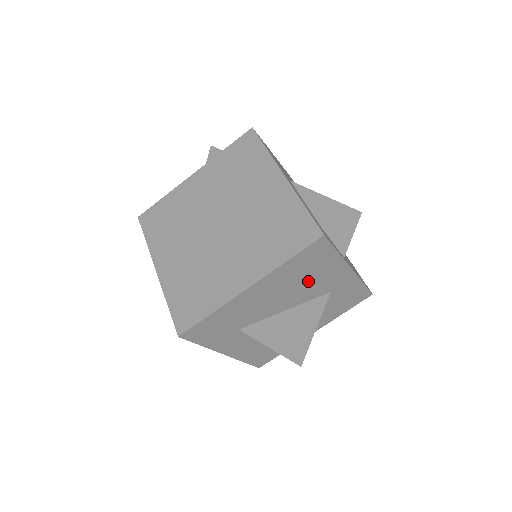
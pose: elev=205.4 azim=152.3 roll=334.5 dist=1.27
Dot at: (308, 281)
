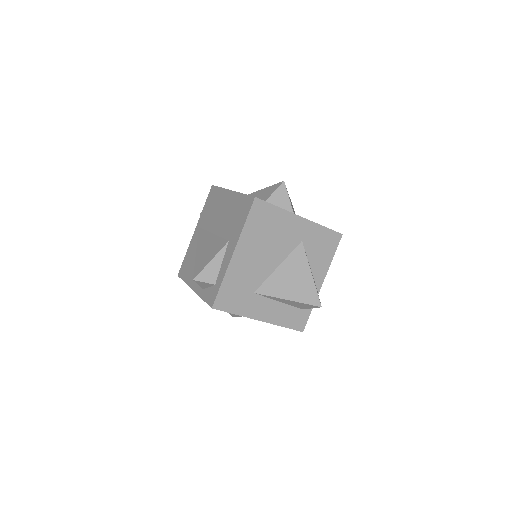
Dot at: (275, 236)
